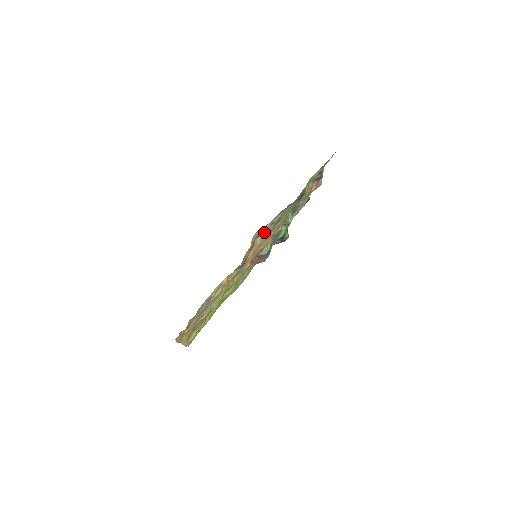
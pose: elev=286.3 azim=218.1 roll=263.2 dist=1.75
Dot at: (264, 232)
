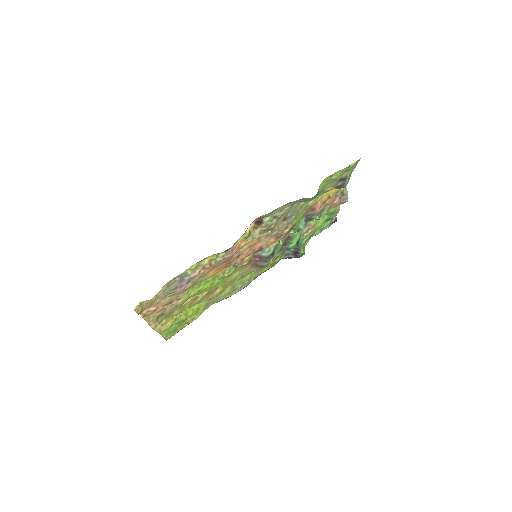
Dot at: (263, 224)
